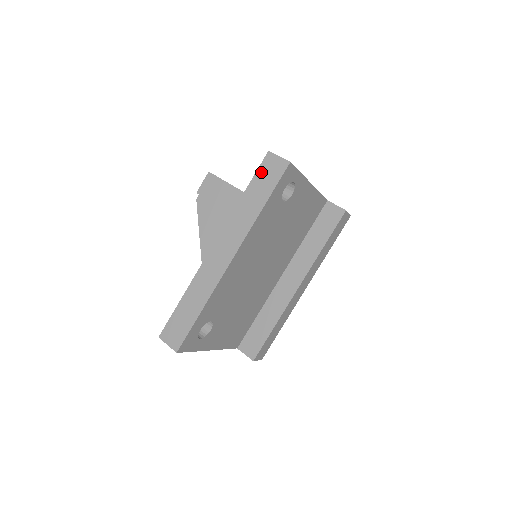
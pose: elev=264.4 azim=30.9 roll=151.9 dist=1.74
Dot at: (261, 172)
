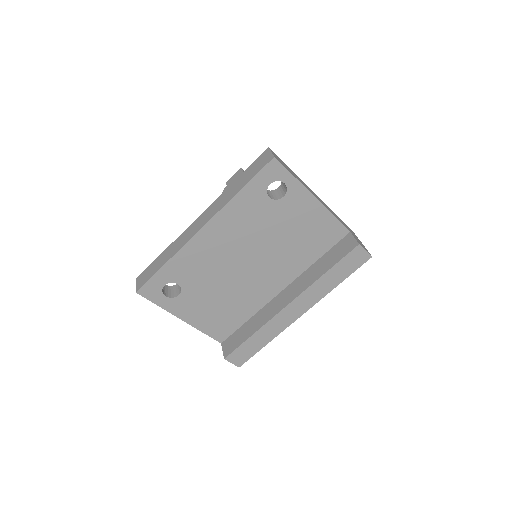
Dot at: (255, 163)
